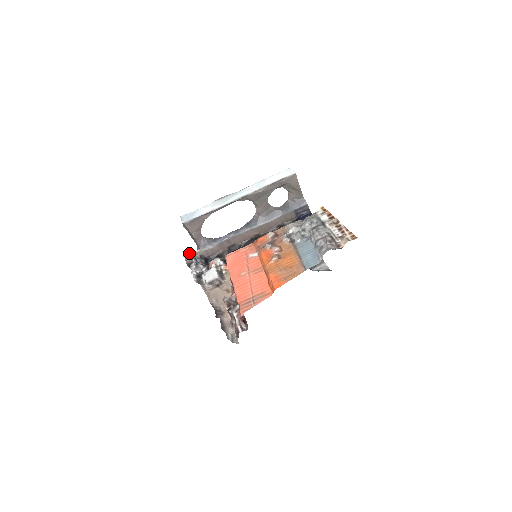
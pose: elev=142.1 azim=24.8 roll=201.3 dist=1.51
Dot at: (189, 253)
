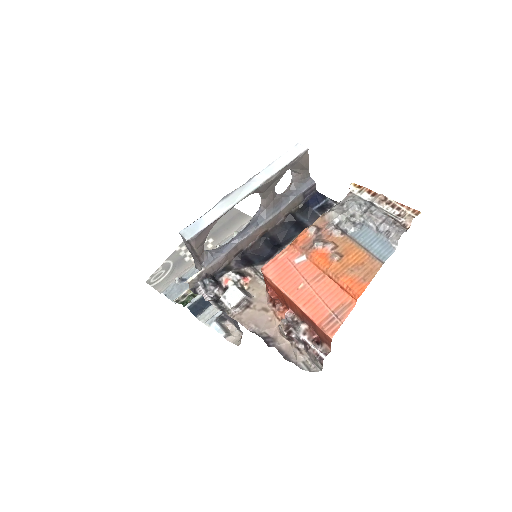
Dot at: occluded
